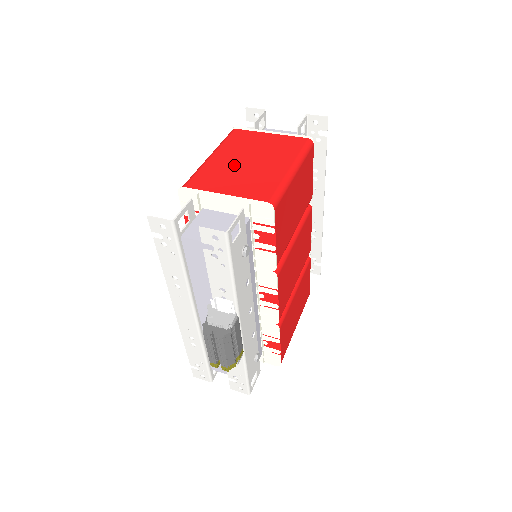
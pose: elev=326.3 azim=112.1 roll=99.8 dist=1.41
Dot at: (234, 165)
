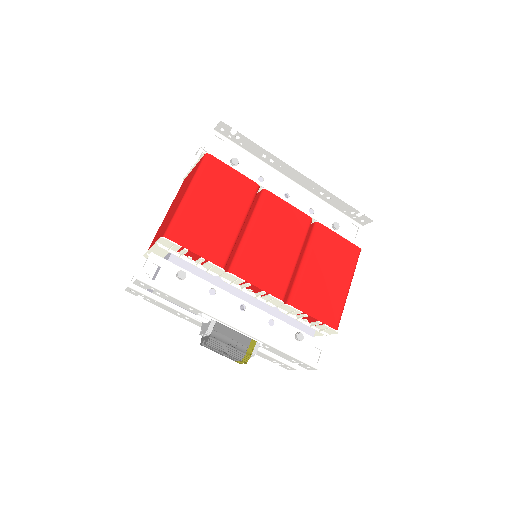
Dot at: occluded
